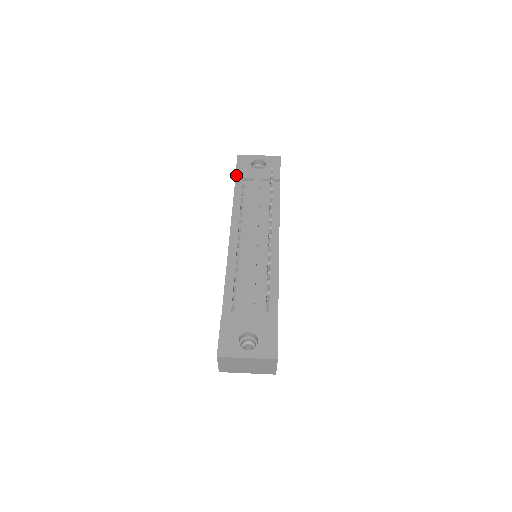
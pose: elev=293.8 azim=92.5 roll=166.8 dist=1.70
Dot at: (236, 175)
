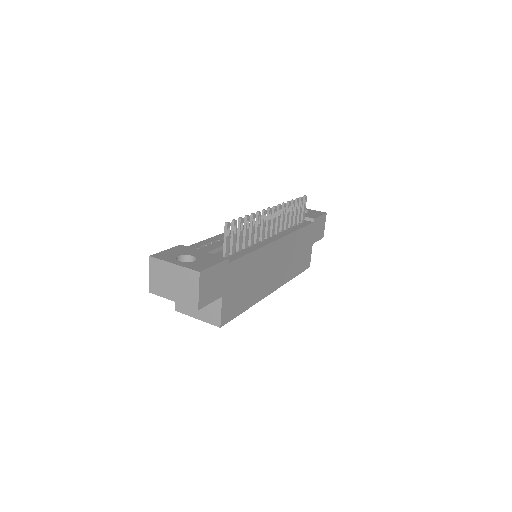
Dot at: occluded
